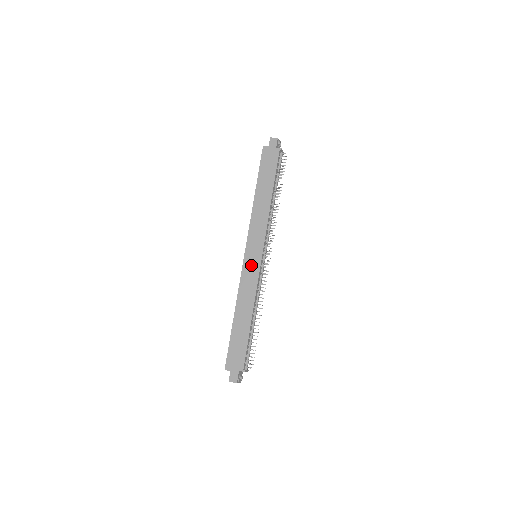
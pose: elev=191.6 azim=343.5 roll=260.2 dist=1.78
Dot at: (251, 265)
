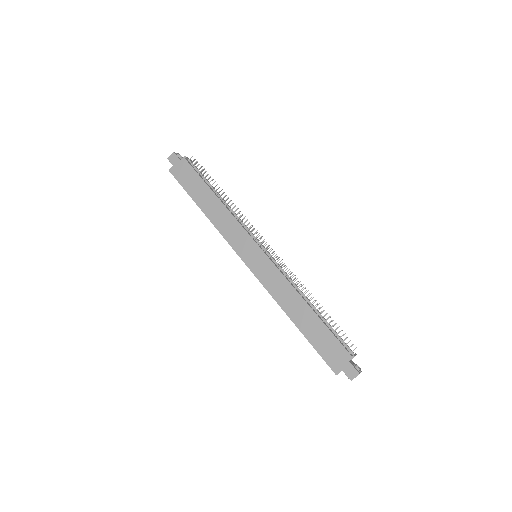
Dot at: (260, 266)
